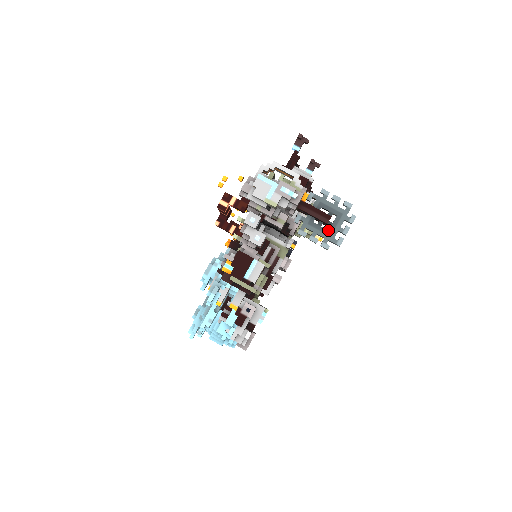
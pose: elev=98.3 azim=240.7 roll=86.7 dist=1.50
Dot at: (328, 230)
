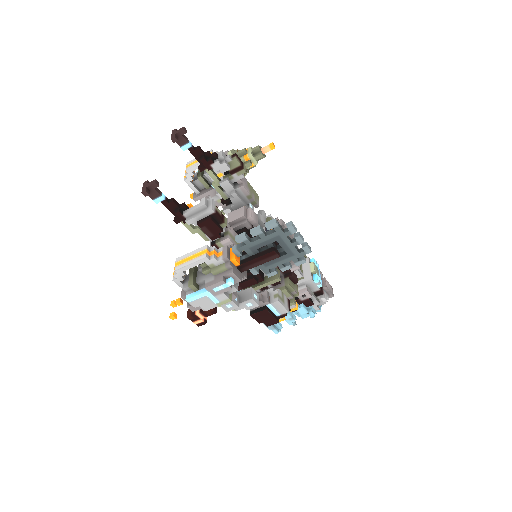
Dot at: (286, 254)
